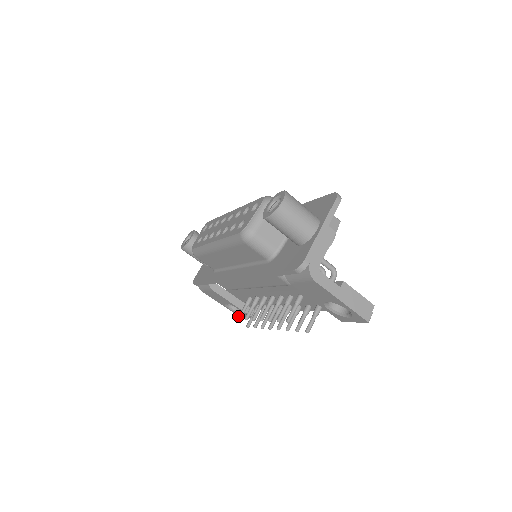
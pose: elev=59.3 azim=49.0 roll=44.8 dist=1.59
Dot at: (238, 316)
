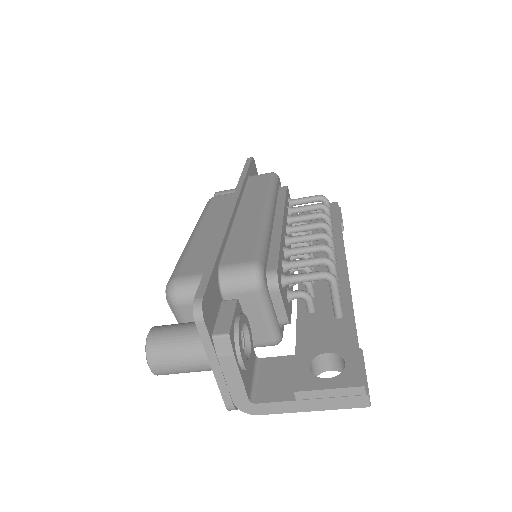
Dot at: occluded
